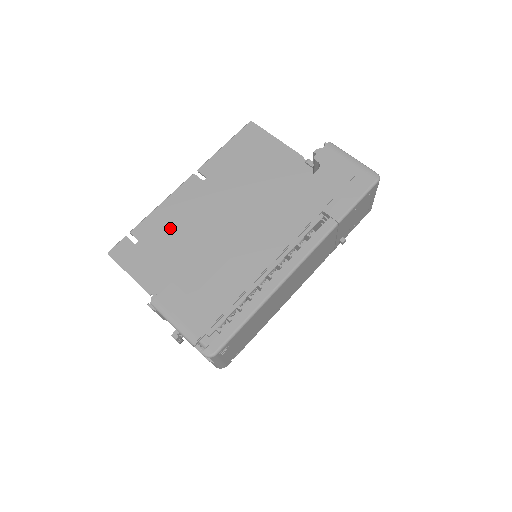
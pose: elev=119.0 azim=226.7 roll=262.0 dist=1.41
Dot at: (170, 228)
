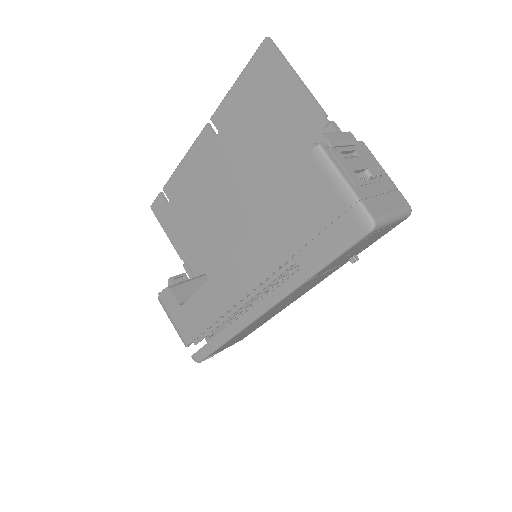
Dot at: (191, 193)
